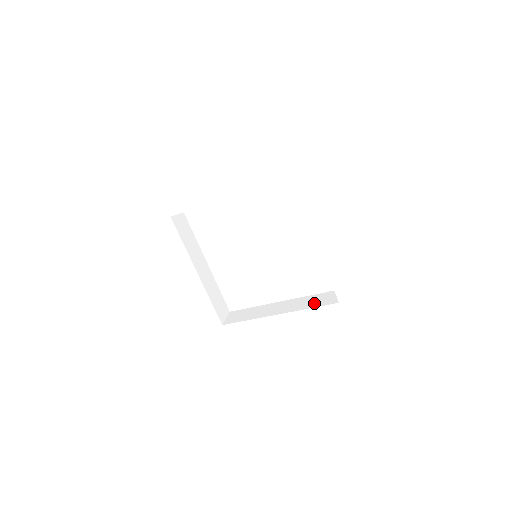
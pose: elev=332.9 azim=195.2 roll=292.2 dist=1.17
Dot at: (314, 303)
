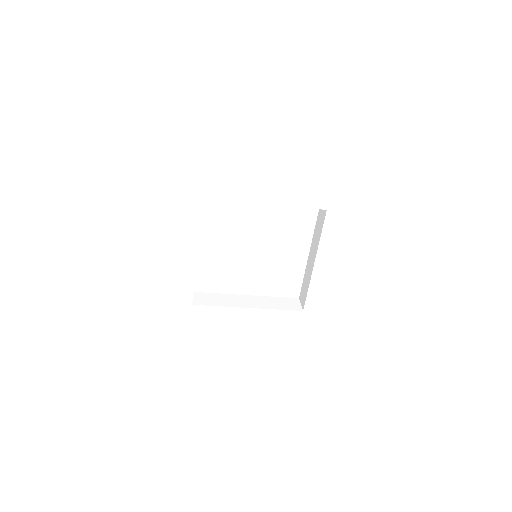
Dot at: (280, 305)
